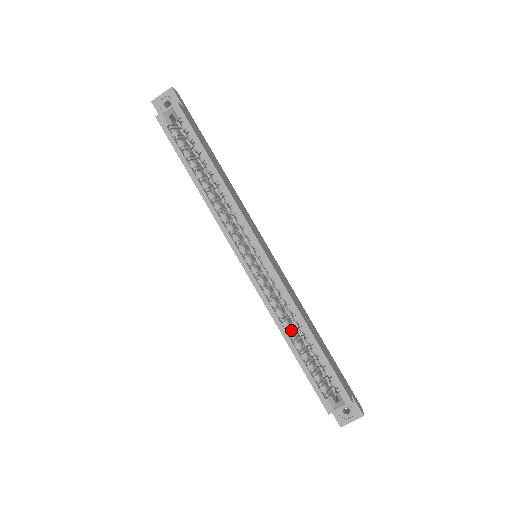
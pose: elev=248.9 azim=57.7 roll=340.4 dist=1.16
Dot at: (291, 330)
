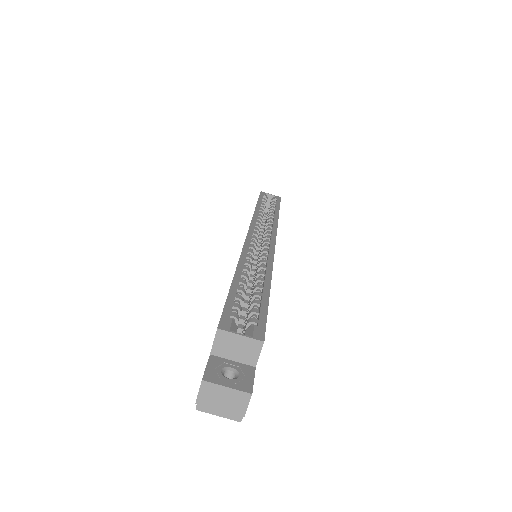
Dot at: (246, 277)
